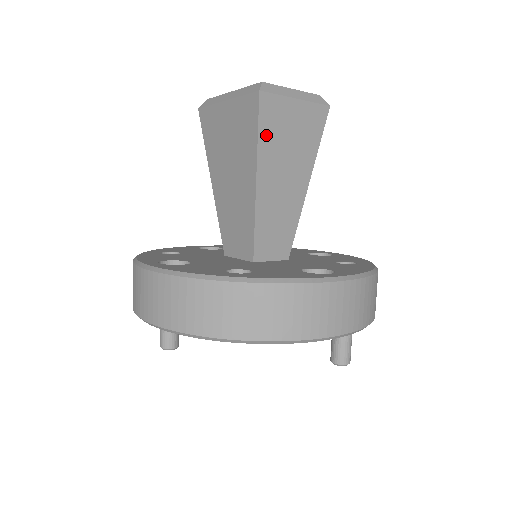
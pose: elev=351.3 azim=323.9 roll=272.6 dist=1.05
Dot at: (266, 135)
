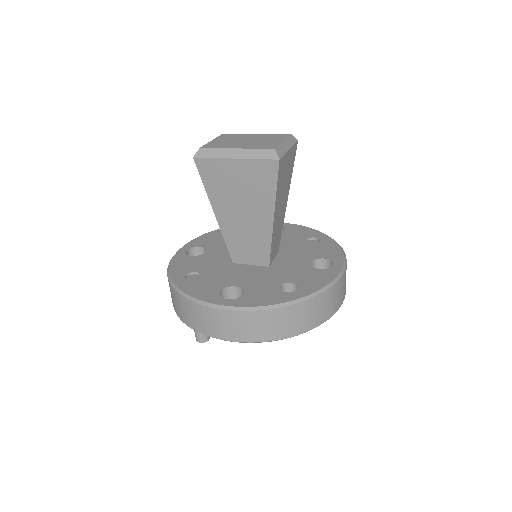
Dot at: (279, 185)
